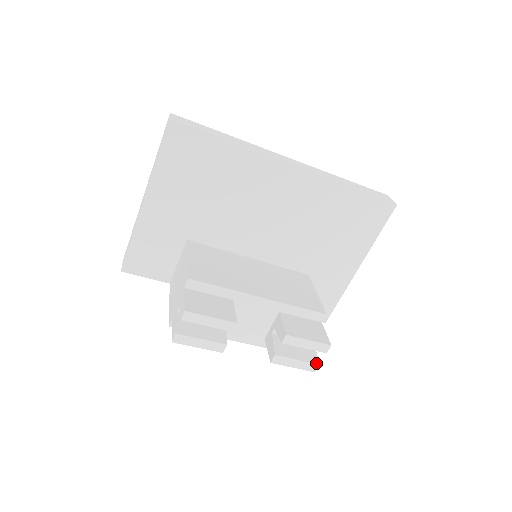
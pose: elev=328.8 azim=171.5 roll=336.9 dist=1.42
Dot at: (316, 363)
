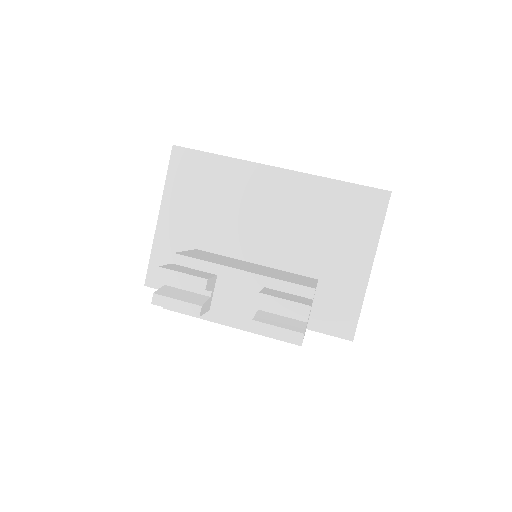
Dot at: (301, 332)
